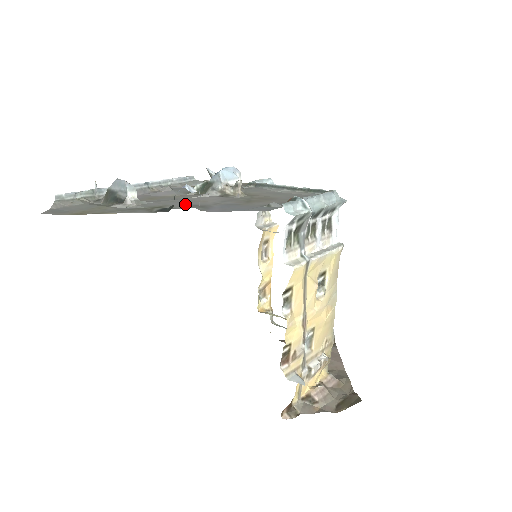
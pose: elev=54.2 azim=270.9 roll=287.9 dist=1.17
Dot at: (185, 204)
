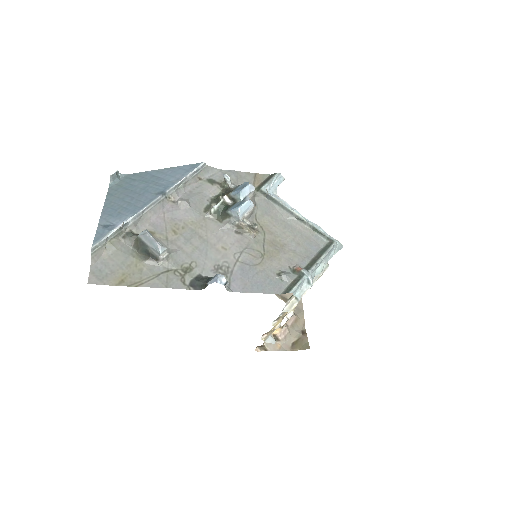
Dot at: (209, 261)
